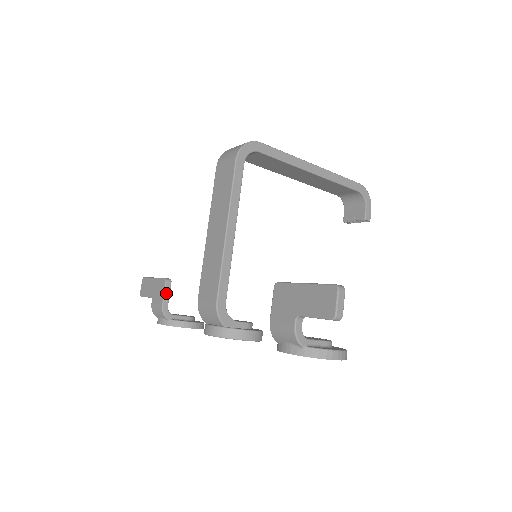
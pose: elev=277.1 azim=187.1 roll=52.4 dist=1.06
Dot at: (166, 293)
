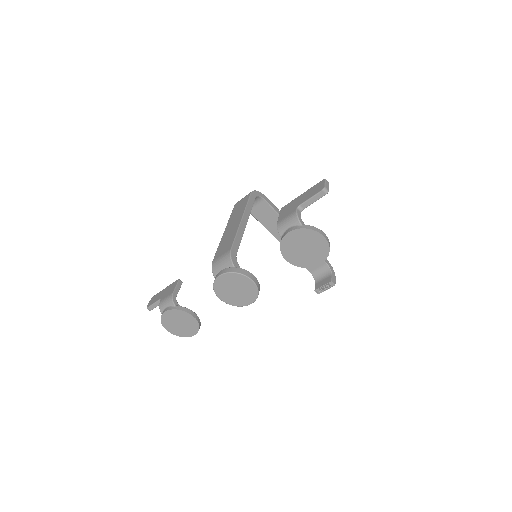
Dot at: (177, 287)
